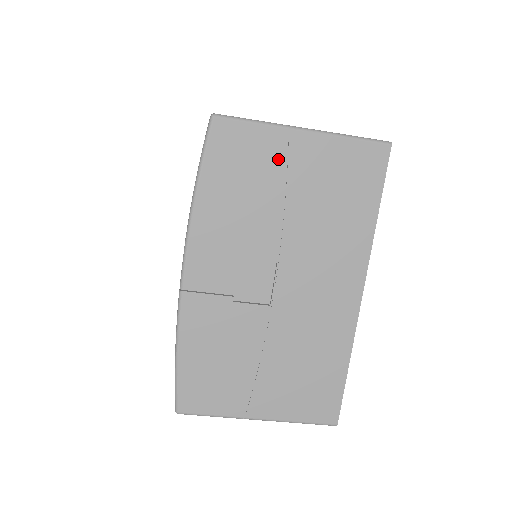
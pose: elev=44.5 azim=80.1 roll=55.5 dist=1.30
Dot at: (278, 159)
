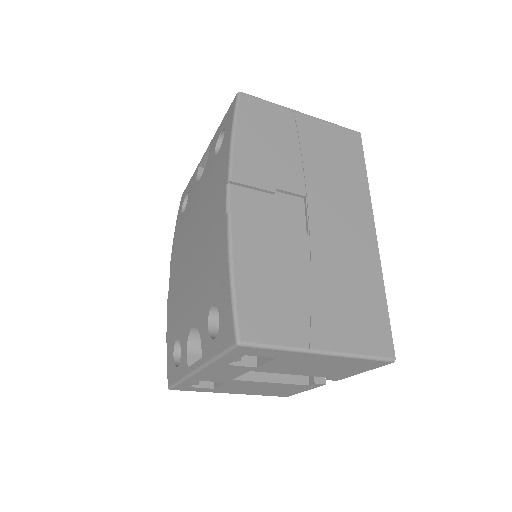
Dot at: (290, 127)
